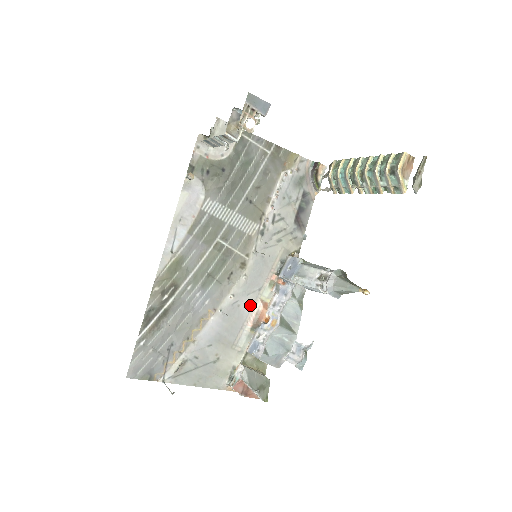
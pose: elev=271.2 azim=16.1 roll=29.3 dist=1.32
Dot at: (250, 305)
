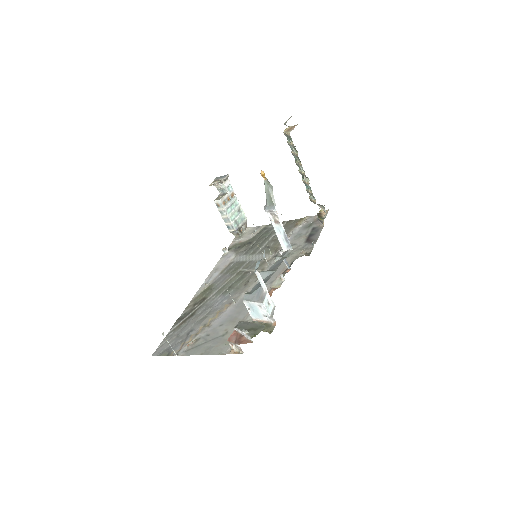
Dot at: occluded
